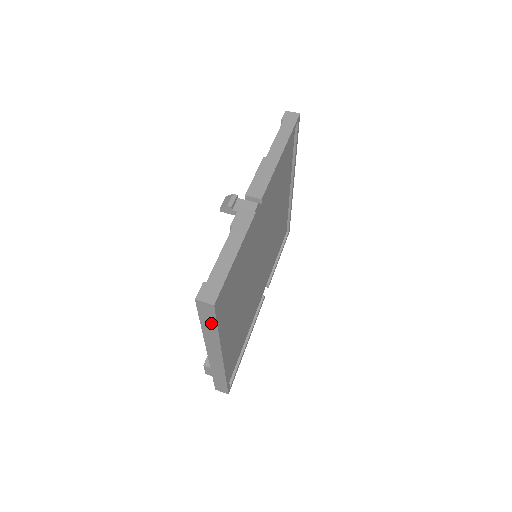
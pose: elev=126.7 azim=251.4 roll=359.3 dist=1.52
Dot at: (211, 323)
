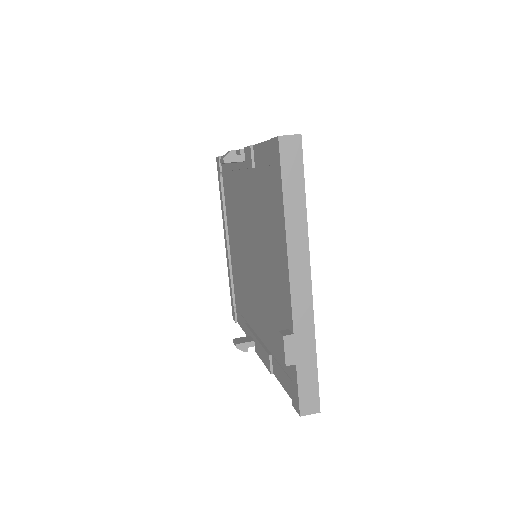
Dot at: (297, 185)
